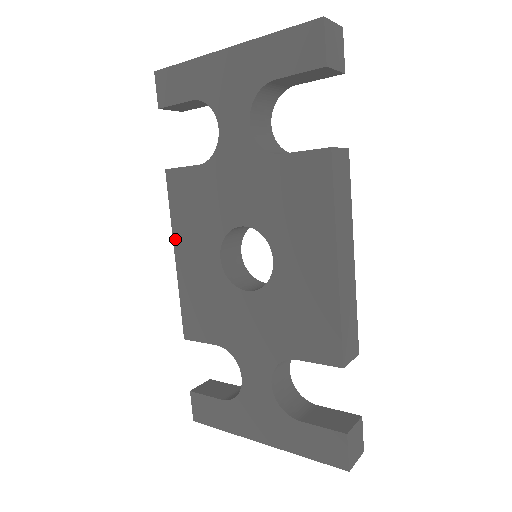
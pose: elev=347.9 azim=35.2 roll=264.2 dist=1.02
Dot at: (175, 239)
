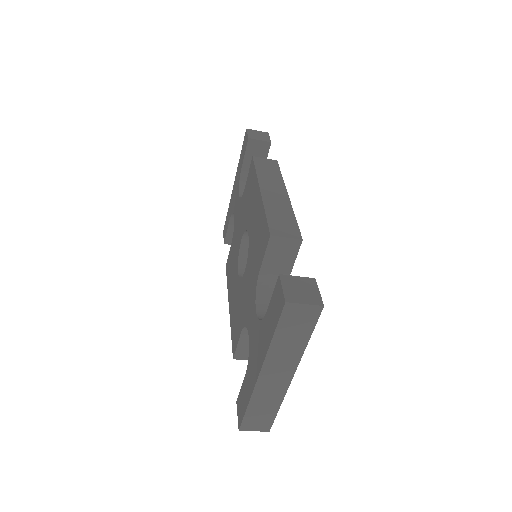
Dot at: (229, 296)
